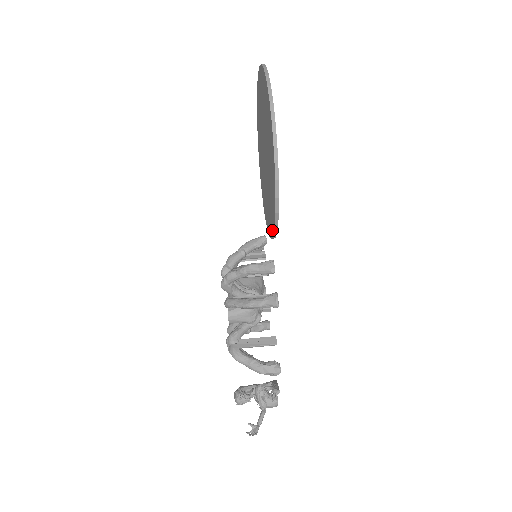
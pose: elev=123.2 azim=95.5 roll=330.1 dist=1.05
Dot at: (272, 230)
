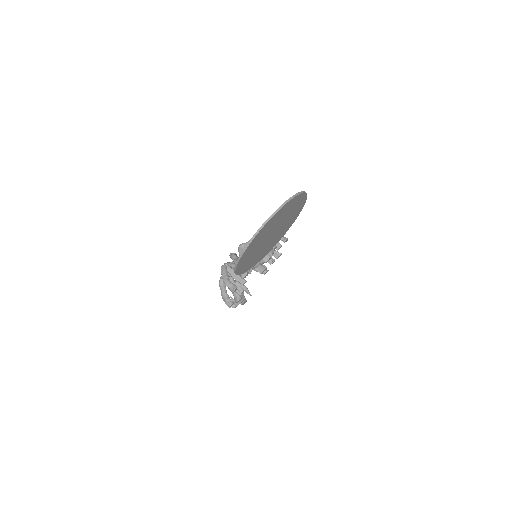
Dot at: occluded
